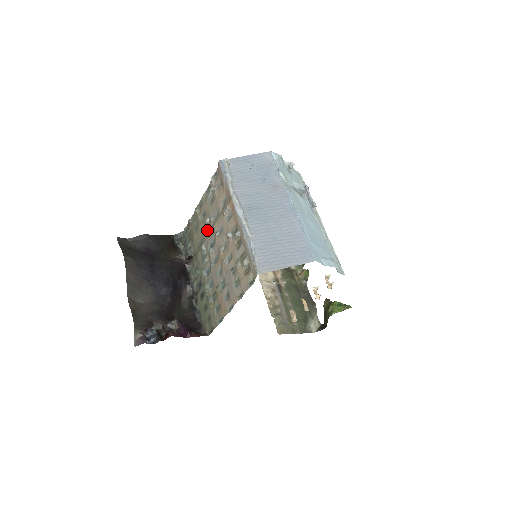
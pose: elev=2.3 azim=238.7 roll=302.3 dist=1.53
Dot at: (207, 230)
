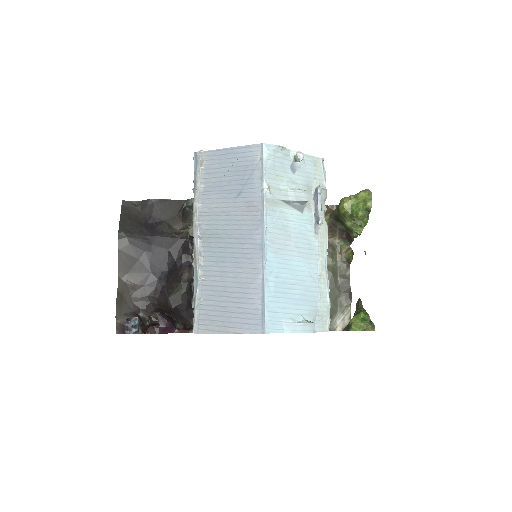
Dot at: occluded
